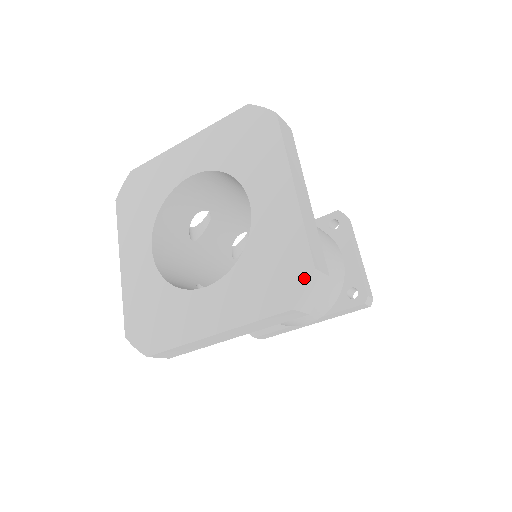
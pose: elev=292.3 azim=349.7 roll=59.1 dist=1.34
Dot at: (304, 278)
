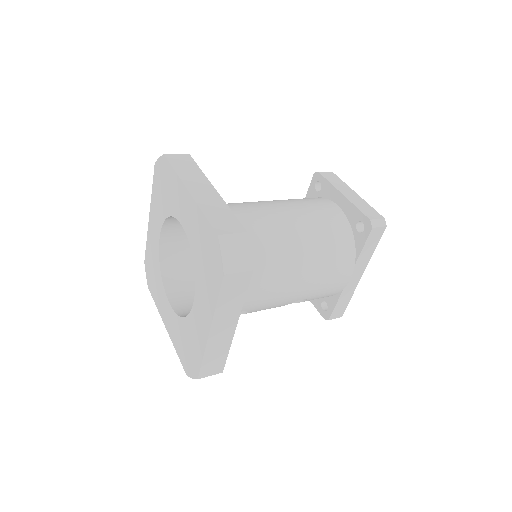
Dot at: (217, 247)
